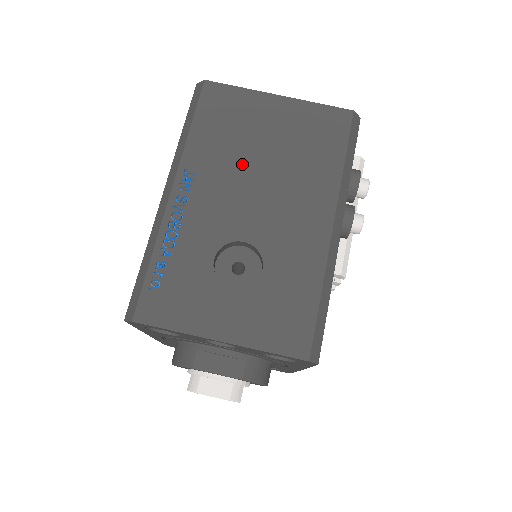
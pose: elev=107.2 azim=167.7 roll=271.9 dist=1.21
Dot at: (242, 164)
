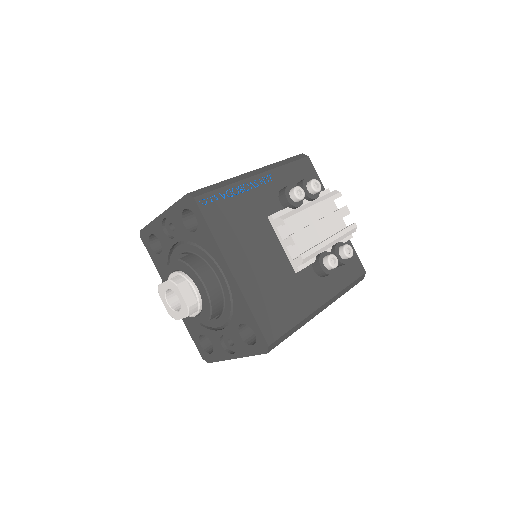
Dot at: occluded
